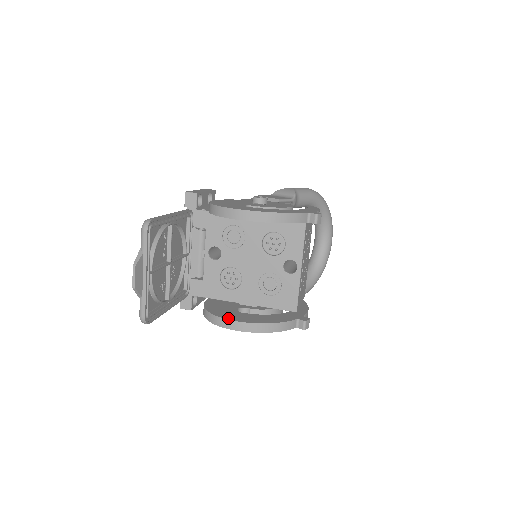
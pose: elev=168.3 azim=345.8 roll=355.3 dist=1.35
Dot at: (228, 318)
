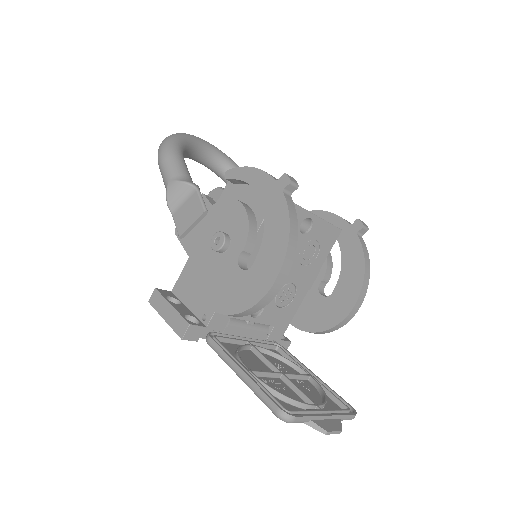
Dot at: (346, 313)
